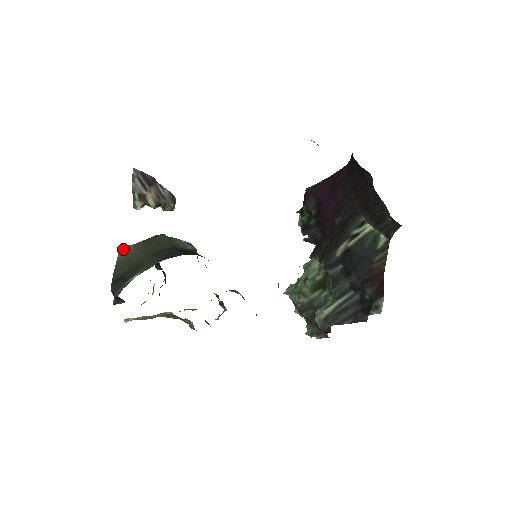
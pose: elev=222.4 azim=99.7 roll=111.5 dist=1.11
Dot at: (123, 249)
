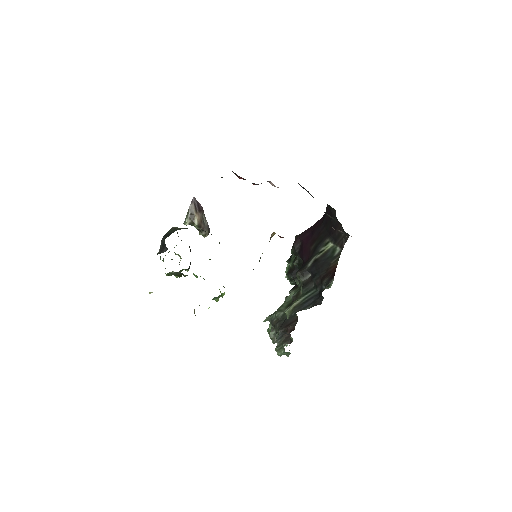
Dot at: (175, 227)
